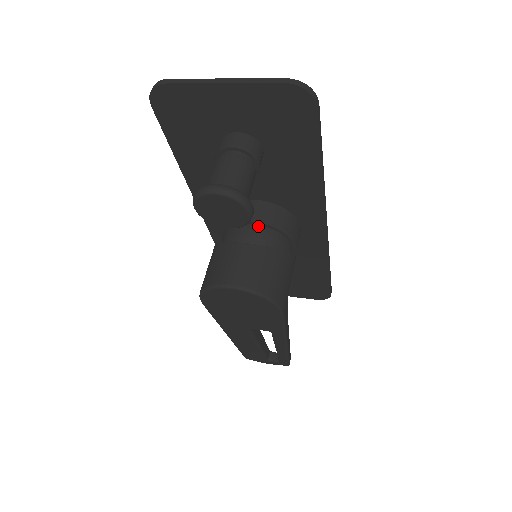
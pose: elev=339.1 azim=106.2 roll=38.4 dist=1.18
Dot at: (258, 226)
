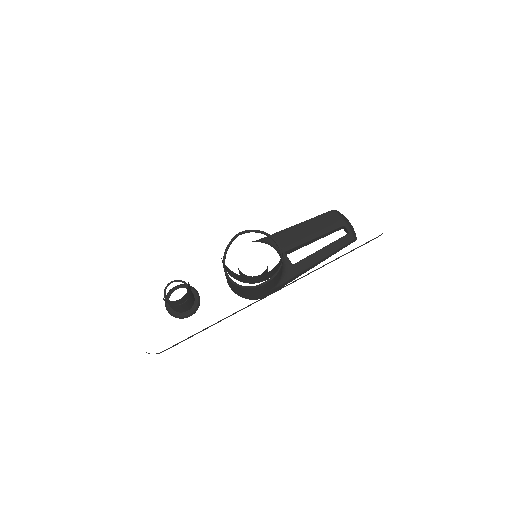
Dot at: occluded
